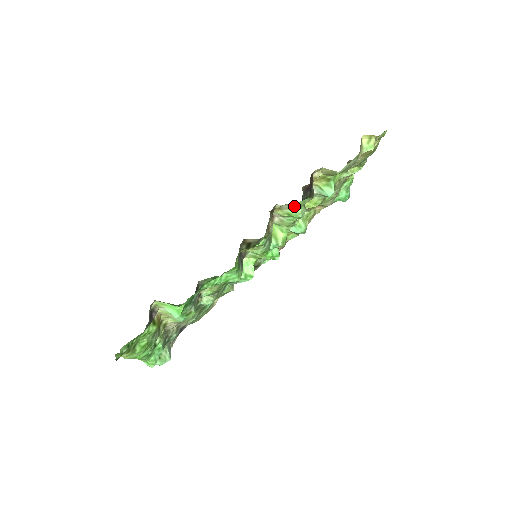
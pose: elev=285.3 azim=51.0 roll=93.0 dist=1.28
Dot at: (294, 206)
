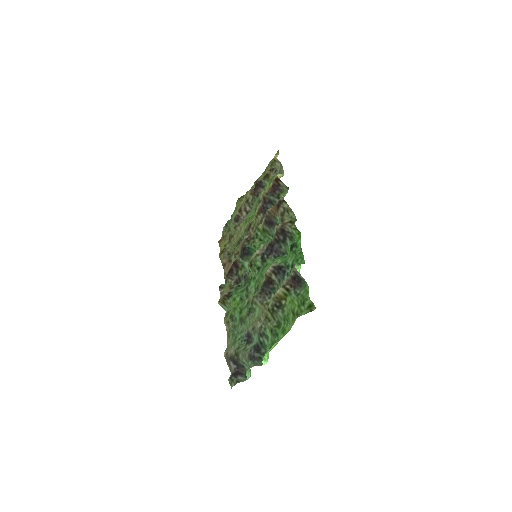
Dot at: occluded
